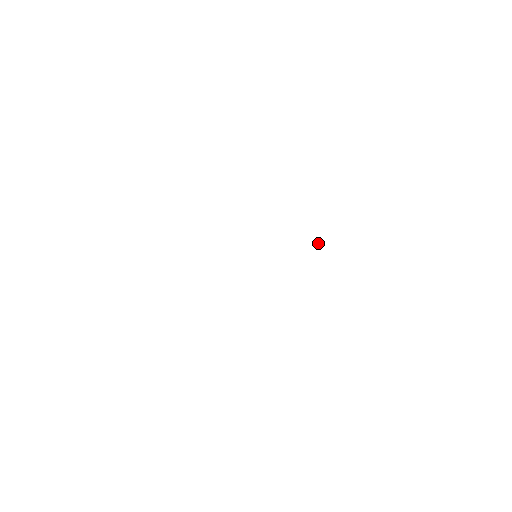
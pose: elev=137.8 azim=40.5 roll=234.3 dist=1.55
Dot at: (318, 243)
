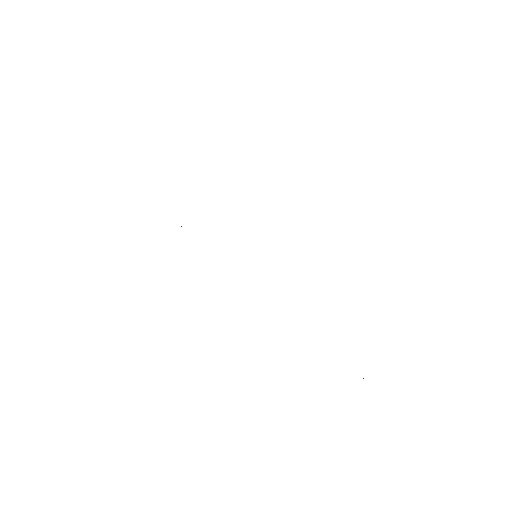
Dot at: occluded
